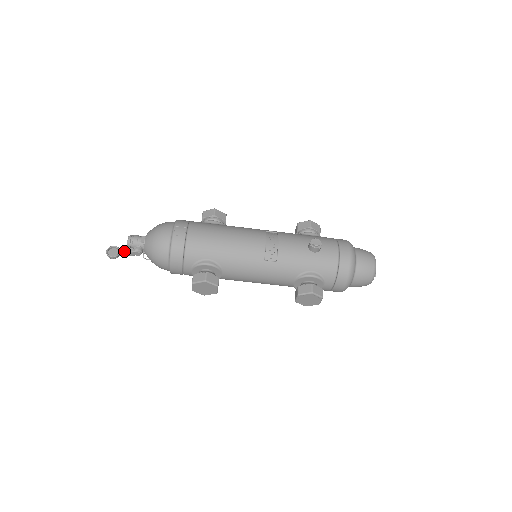
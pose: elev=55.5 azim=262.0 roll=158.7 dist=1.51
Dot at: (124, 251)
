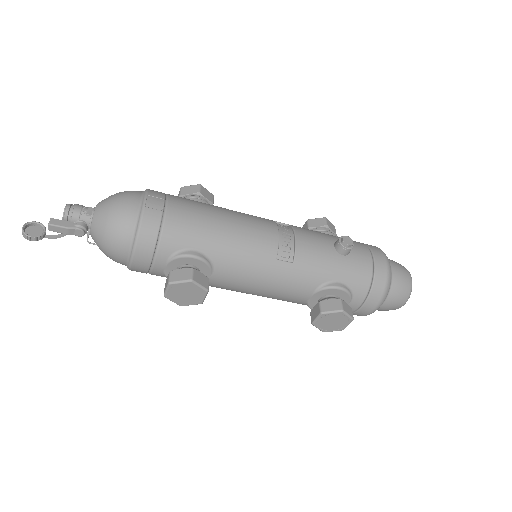
Dot at: (57, 225)
